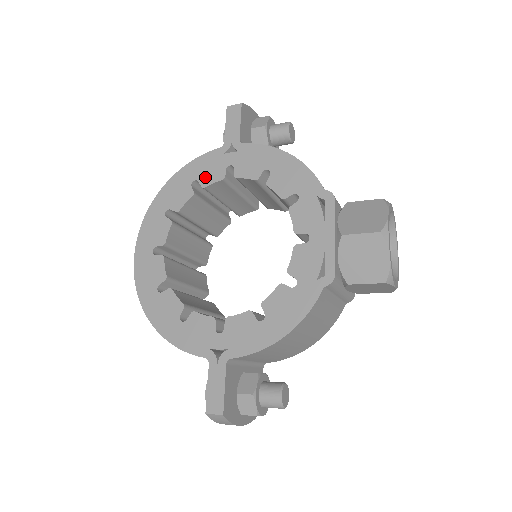
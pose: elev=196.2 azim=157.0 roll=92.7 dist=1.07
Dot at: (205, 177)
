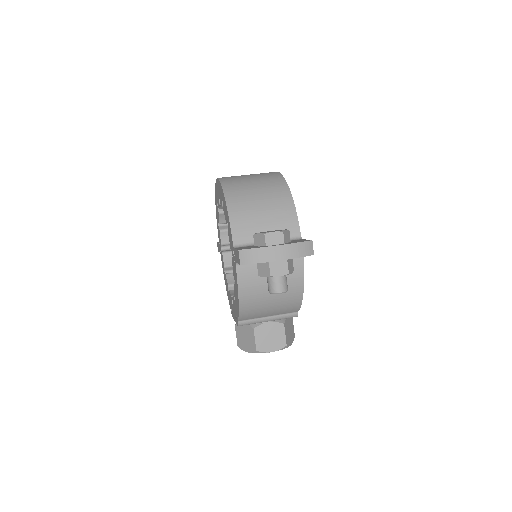
Dot at: (229, 232)
